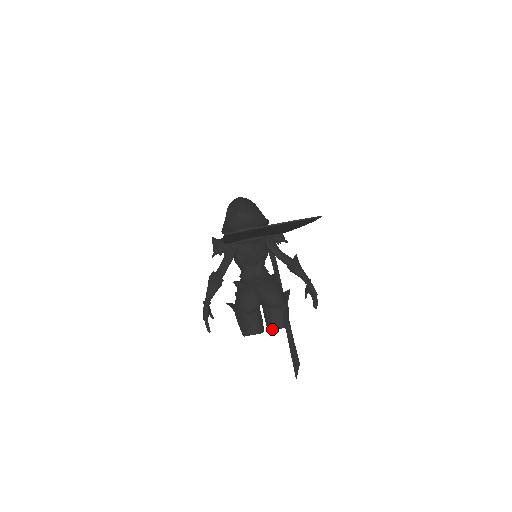
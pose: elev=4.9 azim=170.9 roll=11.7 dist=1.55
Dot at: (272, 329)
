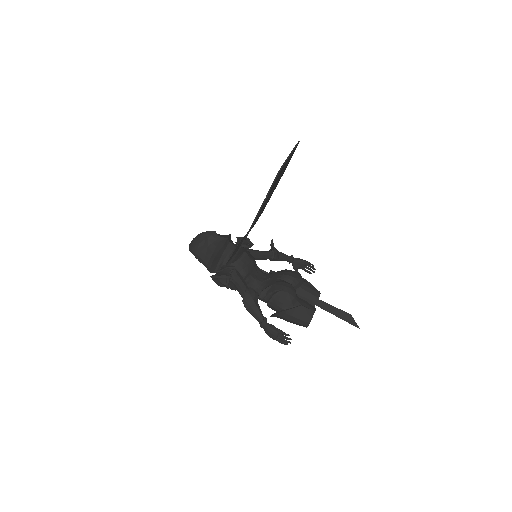
Dot at: (316, 301)
